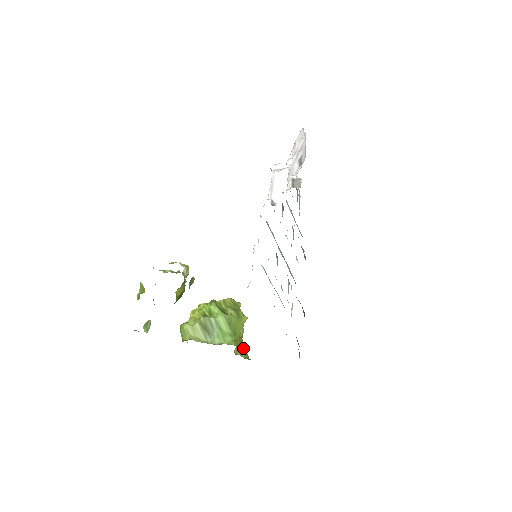
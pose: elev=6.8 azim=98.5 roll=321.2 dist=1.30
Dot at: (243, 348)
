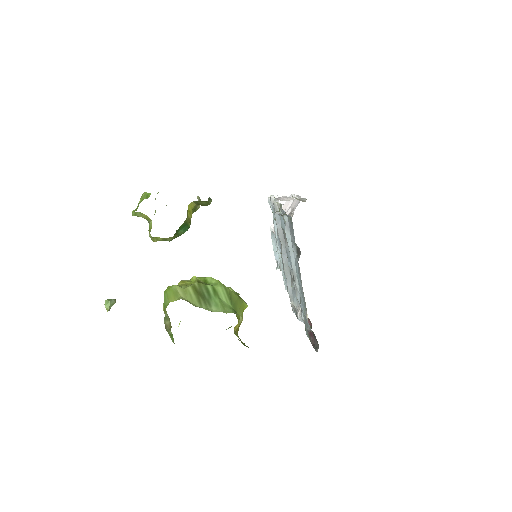
Dot at: occluded
